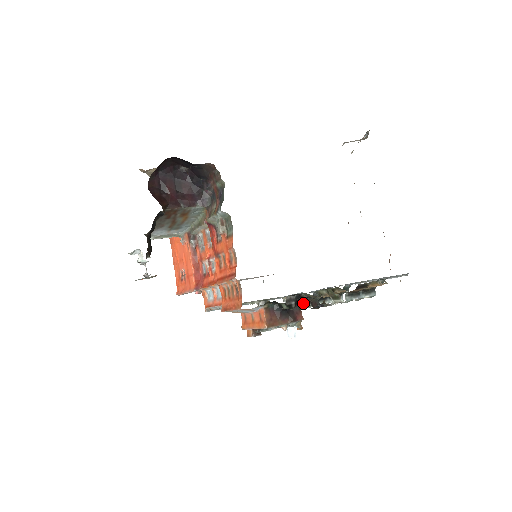
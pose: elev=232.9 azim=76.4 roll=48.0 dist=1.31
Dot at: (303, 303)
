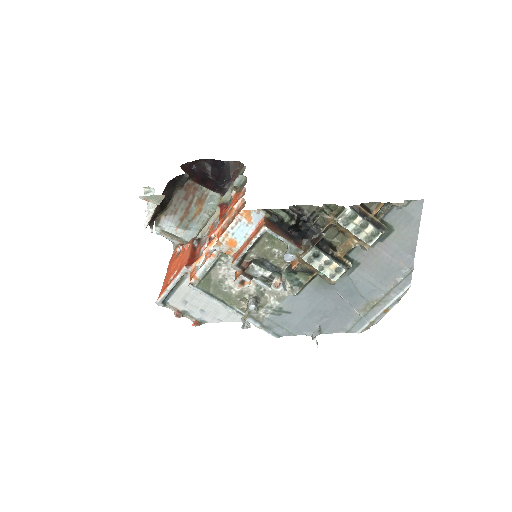
Dot at: (303, 250)
